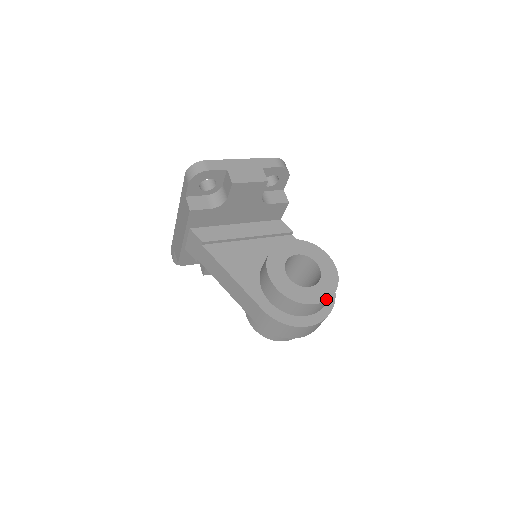
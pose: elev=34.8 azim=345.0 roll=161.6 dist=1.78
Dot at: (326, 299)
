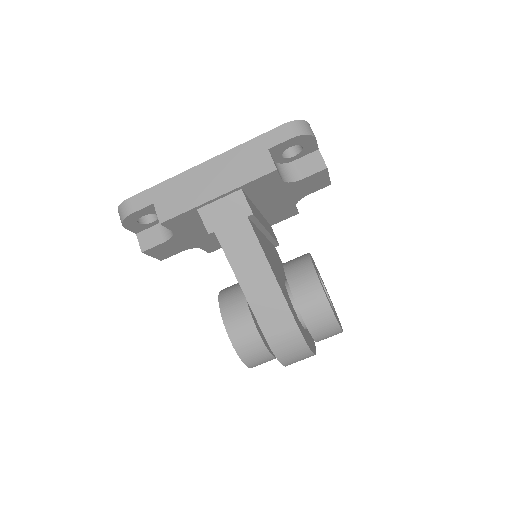
Dot at: (342, 329)
